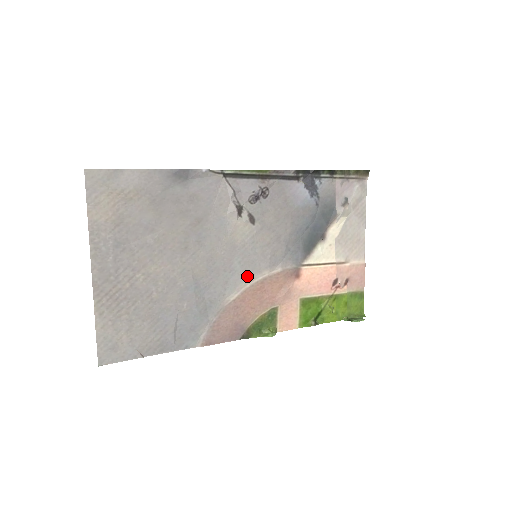
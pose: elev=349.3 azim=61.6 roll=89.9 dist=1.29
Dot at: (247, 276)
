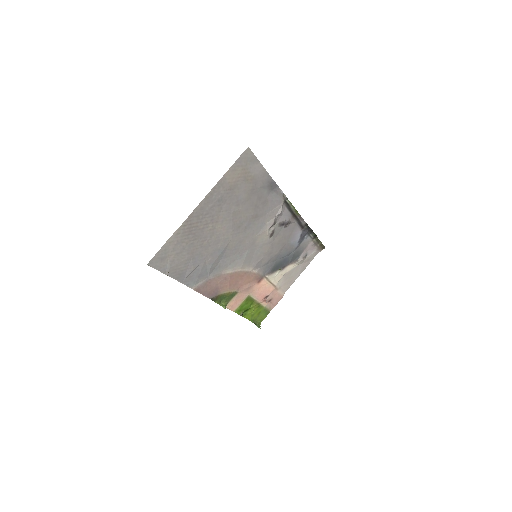
Dot at: (244, 264)
